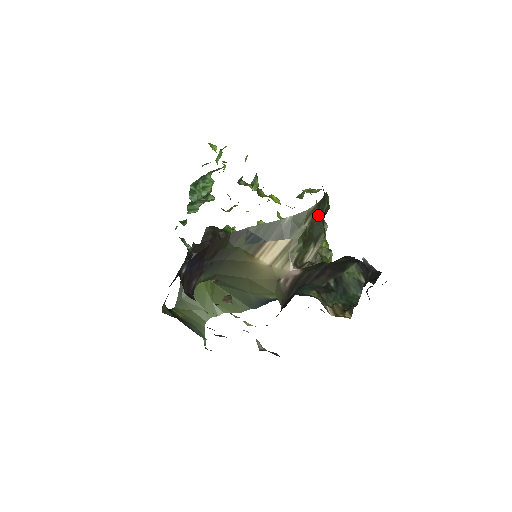
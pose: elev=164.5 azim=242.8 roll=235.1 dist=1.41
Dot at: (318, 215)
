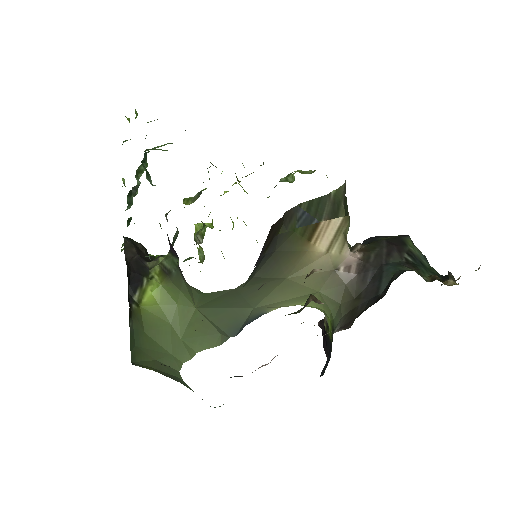
Dot at: (345, 192)
